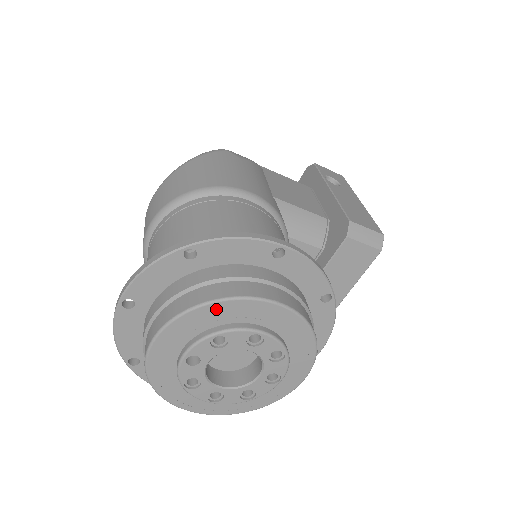
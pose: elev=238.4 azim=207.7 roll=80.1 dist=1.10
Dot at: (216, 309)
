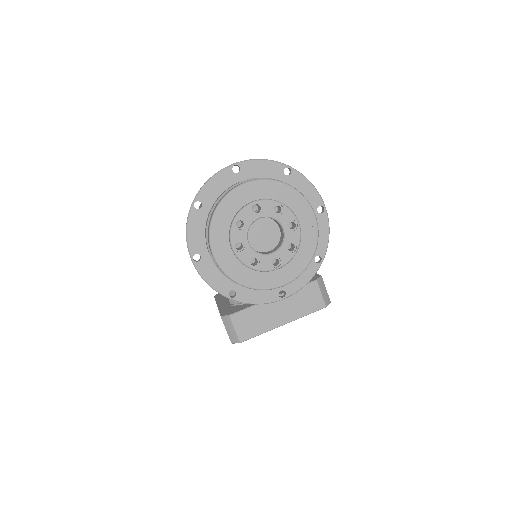
Dot at: (291, 193)
